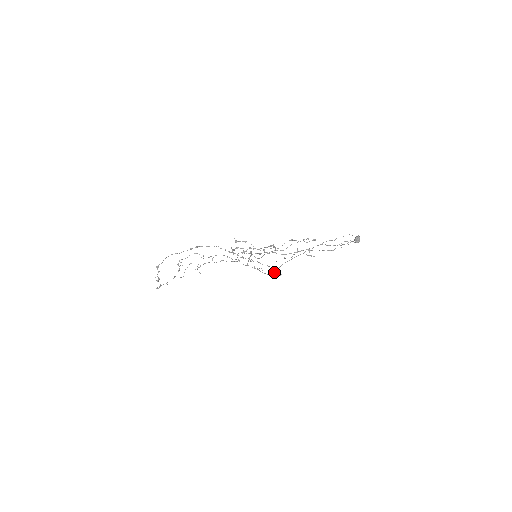
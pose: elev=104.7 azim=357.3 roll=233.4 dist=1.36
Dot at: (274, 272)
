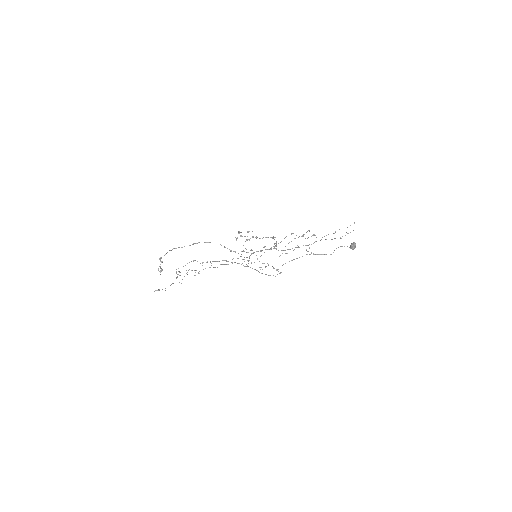
Dot at: occluded
